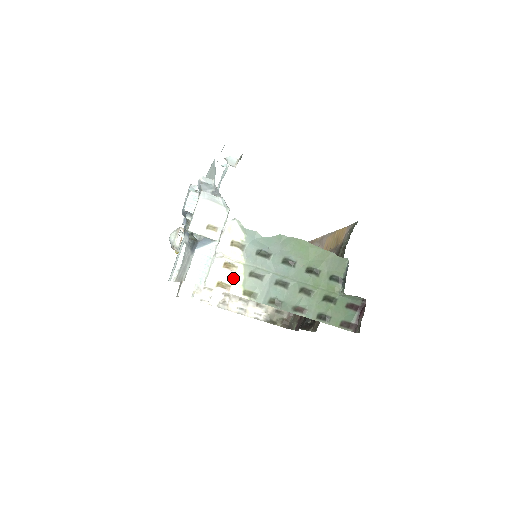
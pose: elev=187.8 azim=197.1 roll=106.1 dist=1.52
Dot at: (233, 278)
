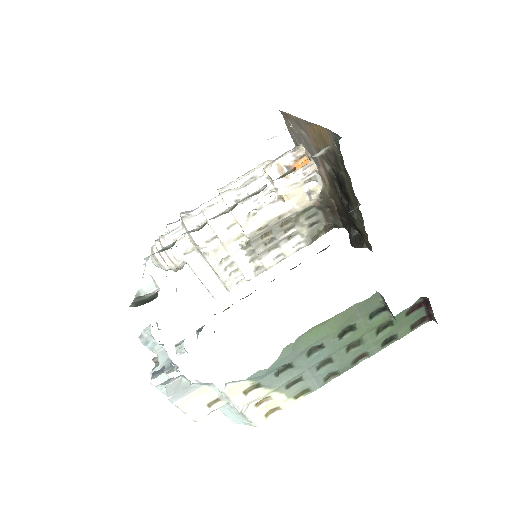
Dot at: (275, 403)
